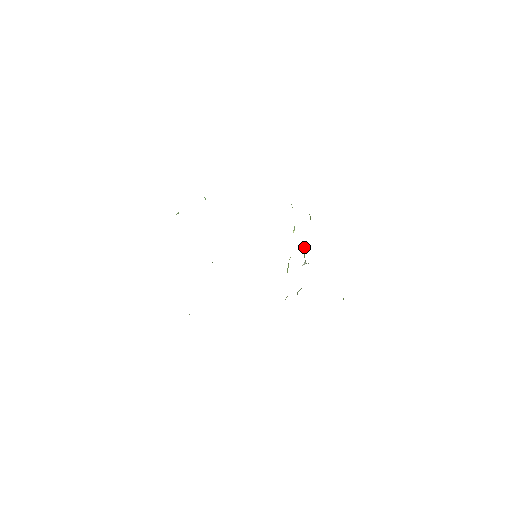
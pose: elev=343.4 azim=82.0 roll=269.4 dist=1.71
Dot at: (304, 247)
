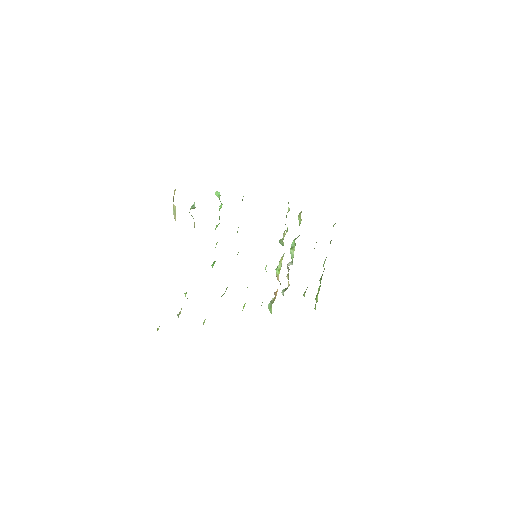
Dot at: (293, 248)
